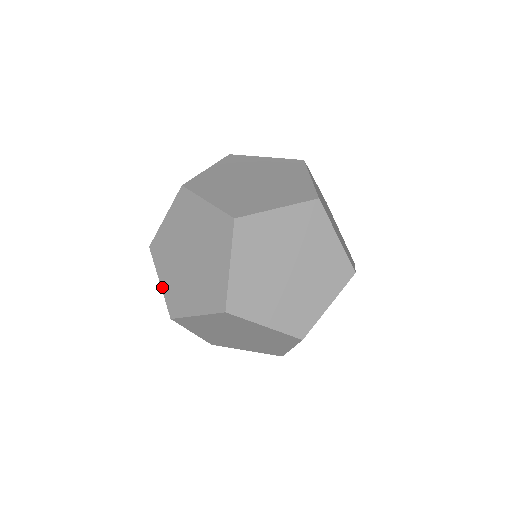
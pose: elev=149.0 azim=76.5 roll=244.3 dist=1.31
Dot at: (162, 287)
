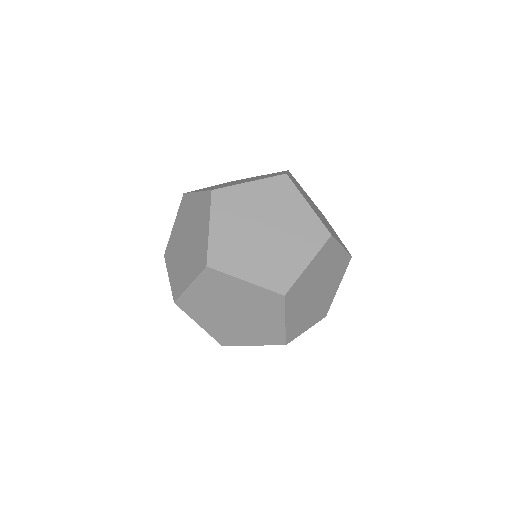
Dot at: (204, 329)
